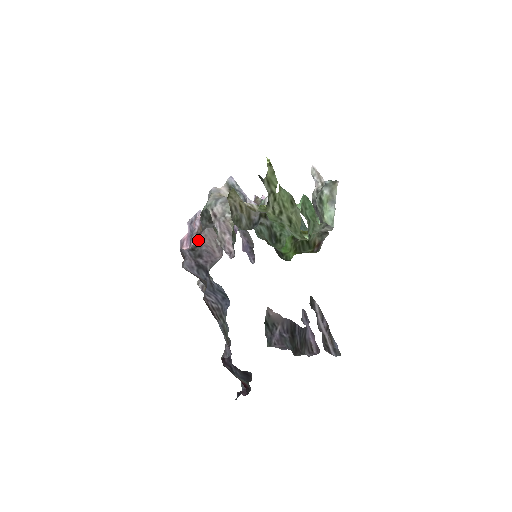
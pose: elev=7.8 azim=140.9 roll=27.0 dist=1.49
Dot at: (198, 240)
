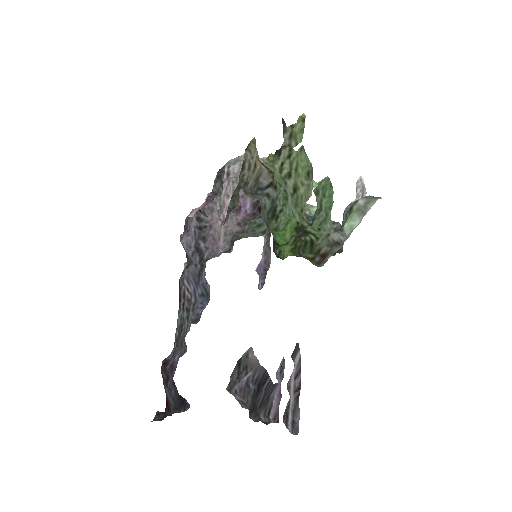
Dot at: (210, 220)
